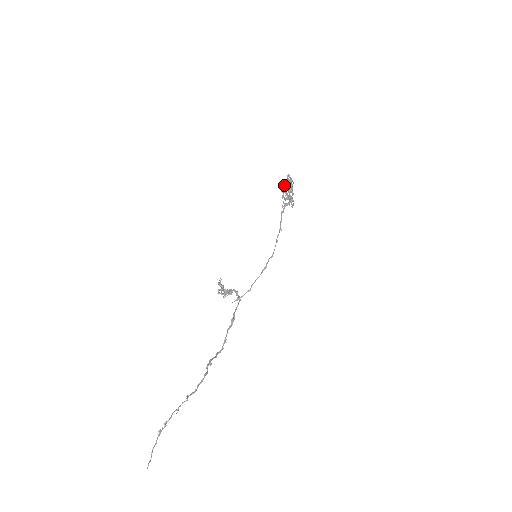
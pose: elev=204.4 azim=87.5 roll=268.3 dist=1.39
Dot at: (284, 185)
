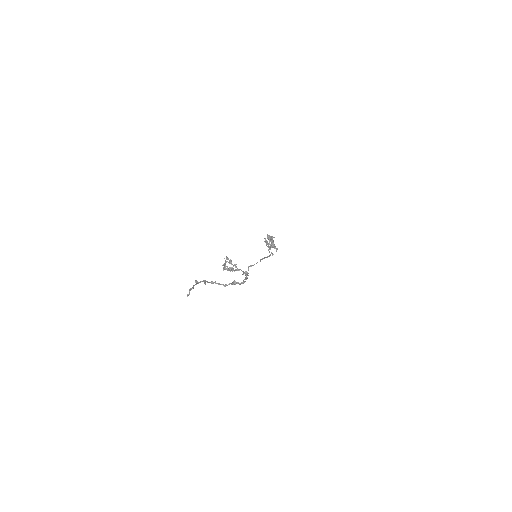
Dot at: occluded
